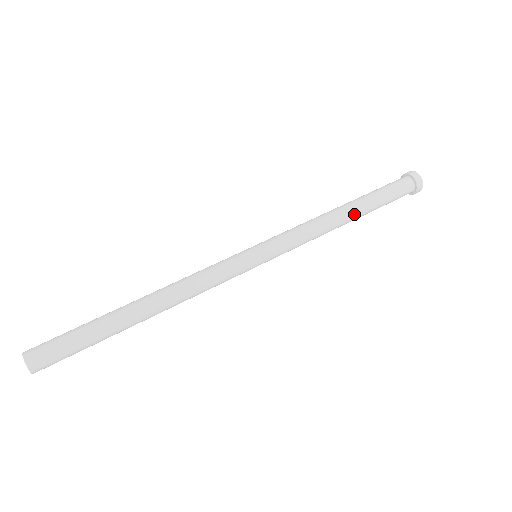
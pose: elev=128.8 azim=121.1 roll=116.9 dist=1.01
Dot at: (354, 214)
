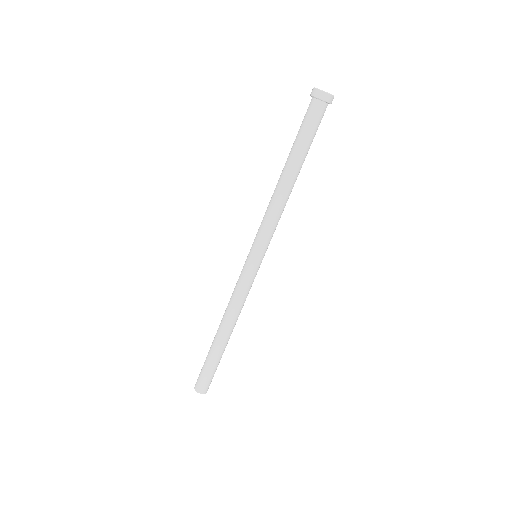
Dot at: (298, 174)
